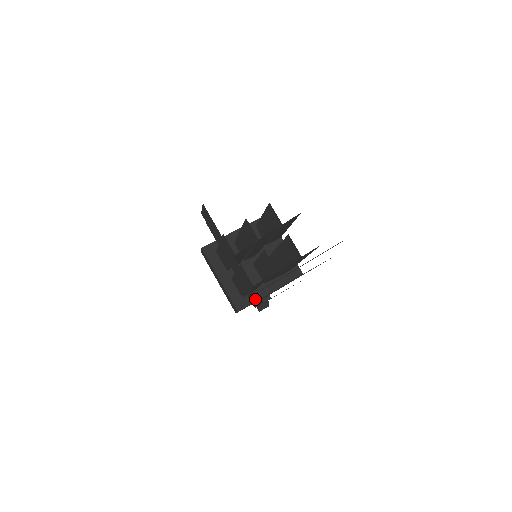
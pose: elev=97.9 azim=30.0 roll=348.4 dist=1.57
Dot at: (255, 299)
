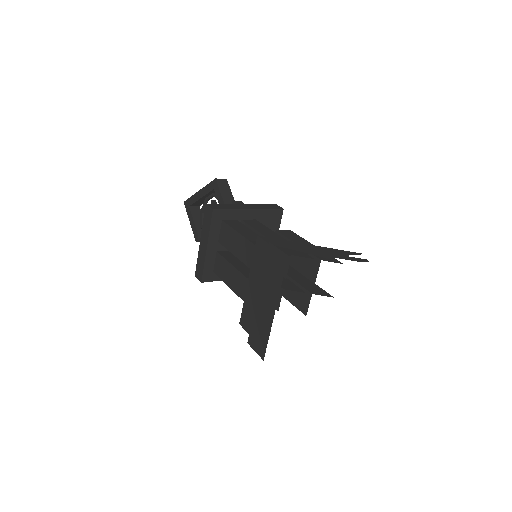
Dot at: (259, 348)
